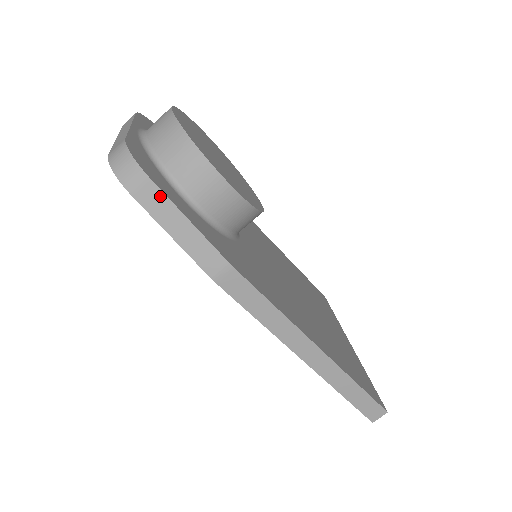
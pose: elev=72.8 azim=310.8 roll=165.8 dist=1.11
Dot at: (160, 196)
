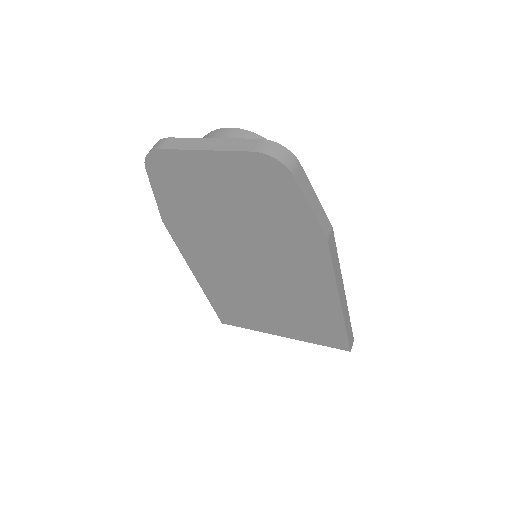
Dot at: (305, 177)
